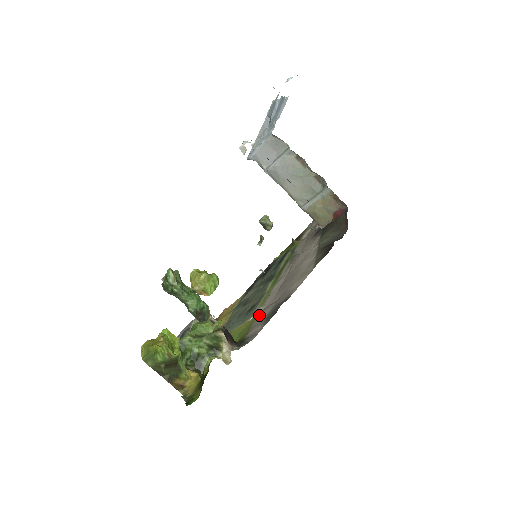
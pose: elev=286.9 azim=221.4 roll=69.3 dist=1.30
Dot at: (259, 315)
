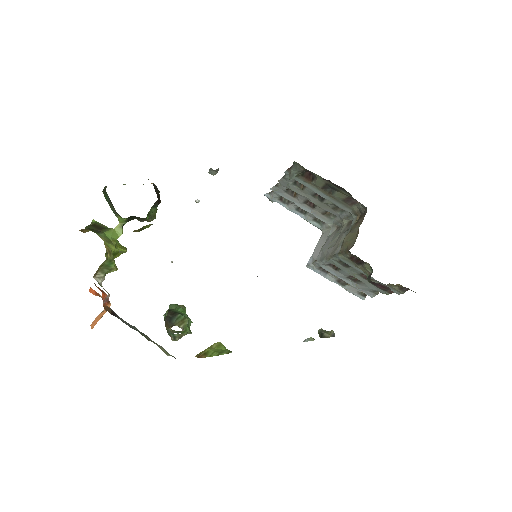
Dot at: occluded
